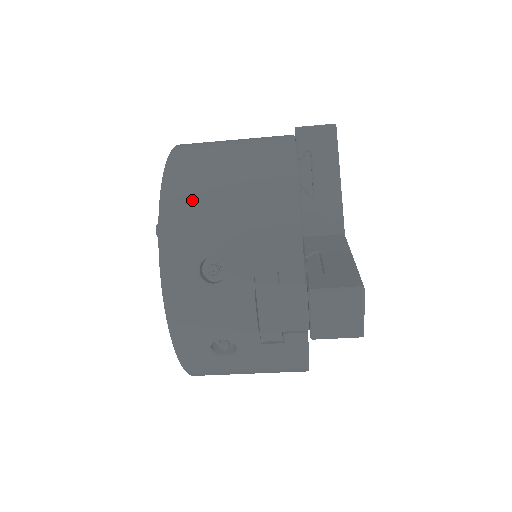
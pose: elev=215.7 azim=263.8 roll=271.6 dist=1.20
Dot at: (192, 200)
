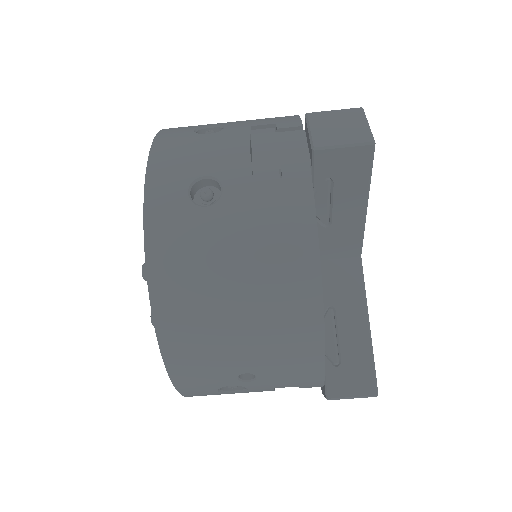
Dot at: occluded
